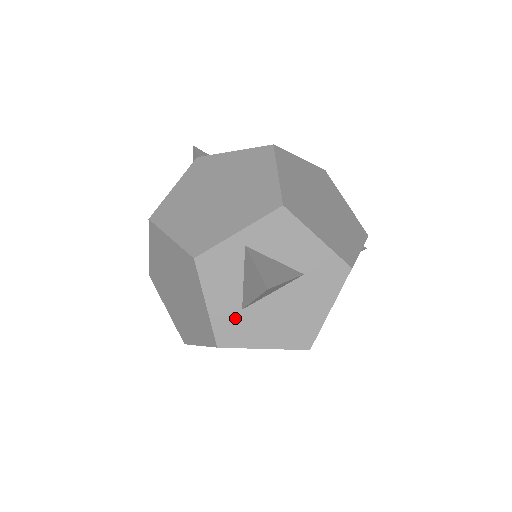
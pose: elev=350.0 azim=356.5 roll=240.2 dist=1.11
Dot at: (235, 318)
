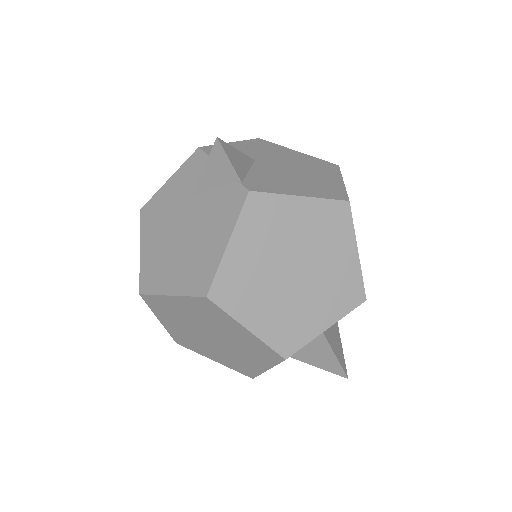
Dot at: occluded
